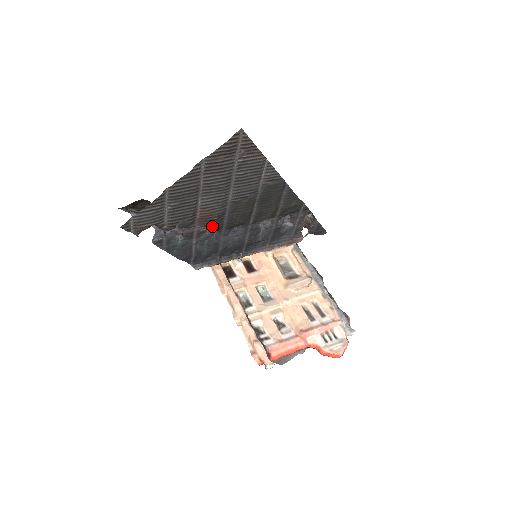
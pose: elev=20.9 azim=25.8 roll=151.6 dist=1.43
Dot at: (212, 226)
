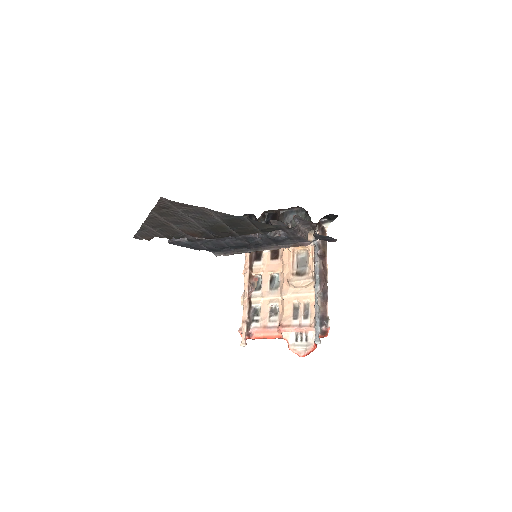
Dot at: (203, 237)
